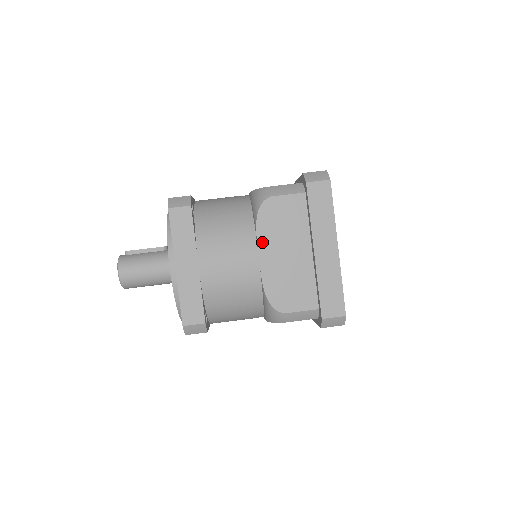
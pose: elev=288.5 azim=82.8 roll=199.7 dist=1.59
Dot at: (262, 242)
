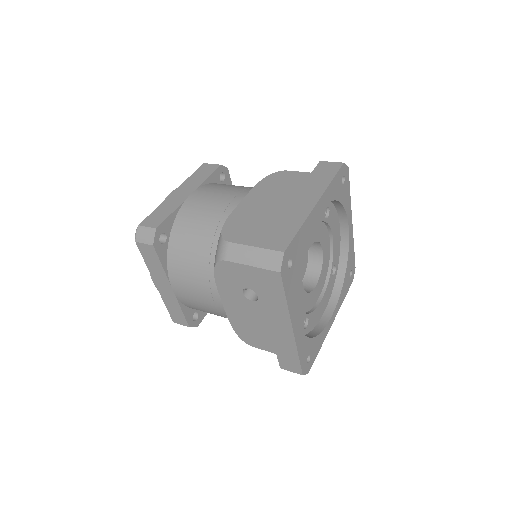
Dot at: (253, 193)
